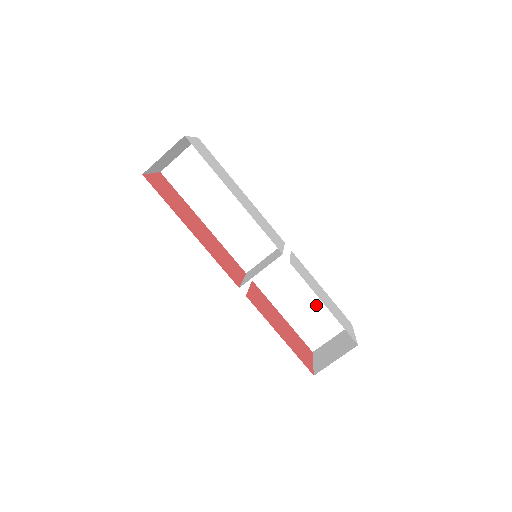
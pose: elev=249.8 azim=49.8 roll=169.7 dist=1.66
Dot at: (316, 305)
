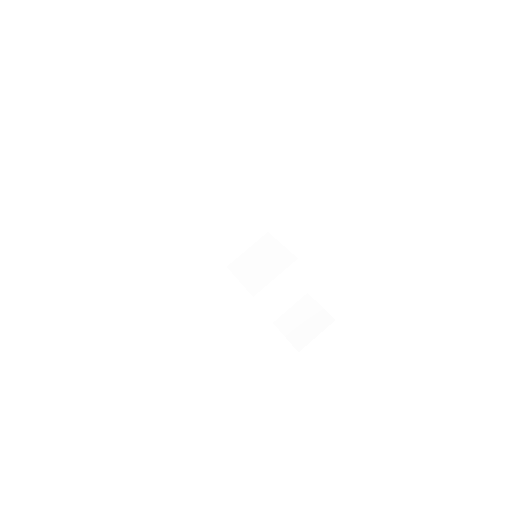
Dot at: (283, 283)
